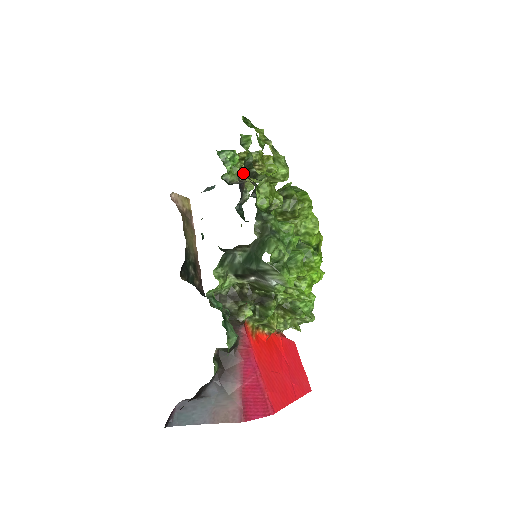
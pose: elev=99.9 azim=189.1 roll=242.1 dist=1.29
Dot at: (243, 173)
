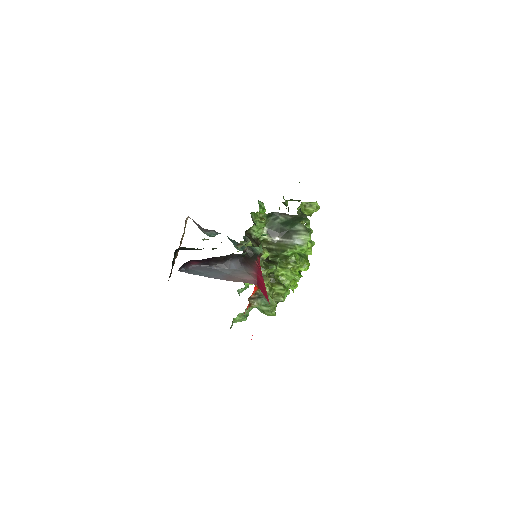
Dot at: occluded
